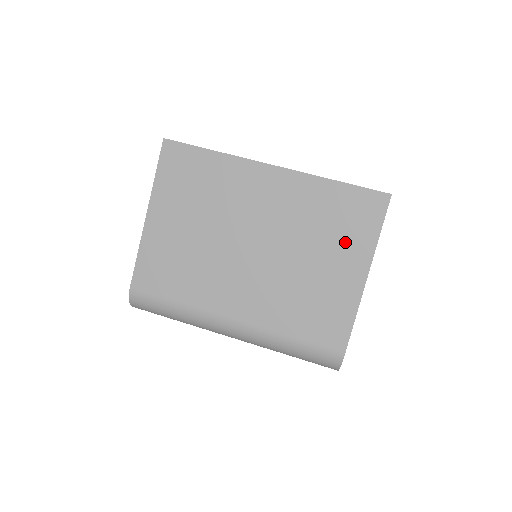
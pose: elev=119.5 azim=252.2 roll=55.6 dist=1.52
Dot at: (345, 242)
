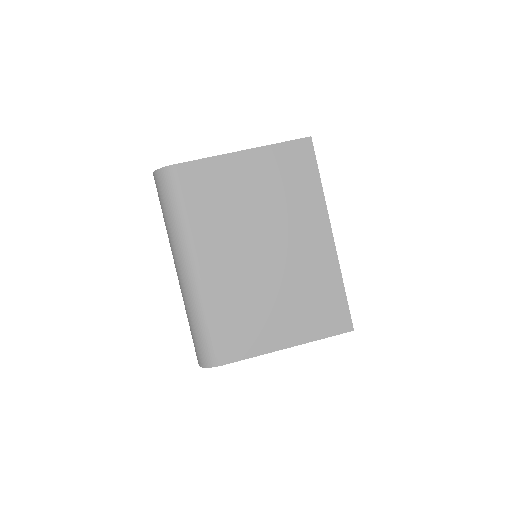
Dot at: (305, 318)
